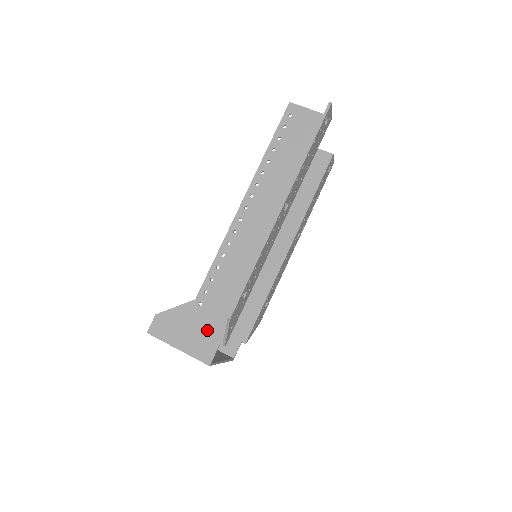
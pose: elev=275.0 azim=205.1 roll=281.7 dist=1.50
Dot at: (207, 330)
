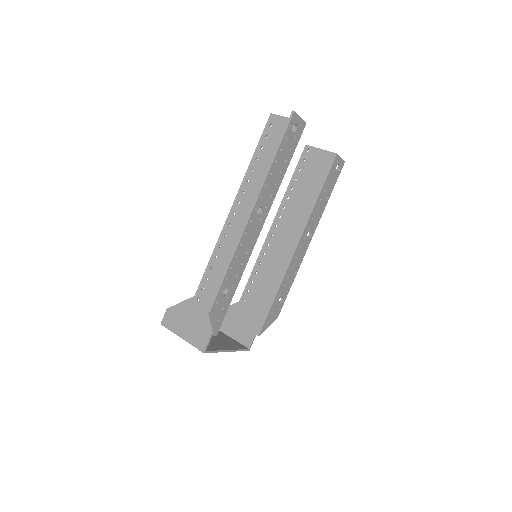
Dot at: (202, 322)
